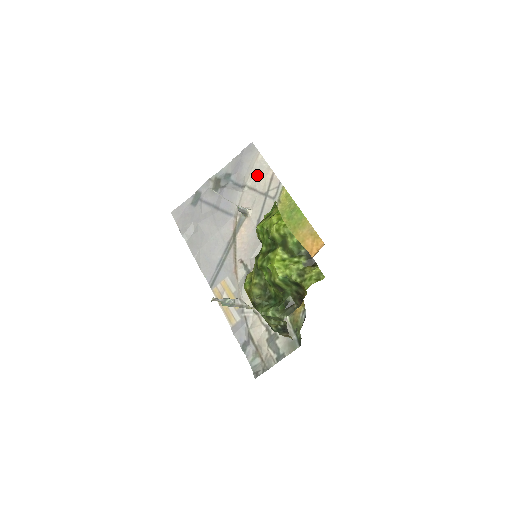
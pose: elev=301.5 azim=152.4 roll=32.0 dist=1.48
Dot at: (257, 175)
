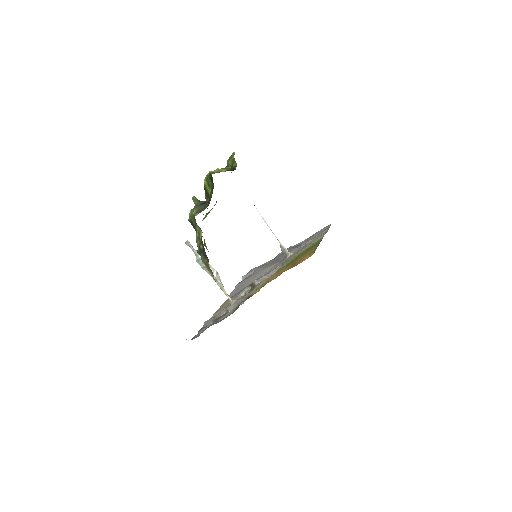
Dot at: occluded
